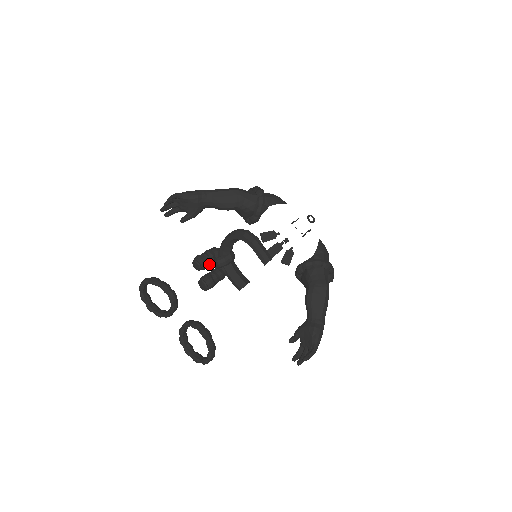
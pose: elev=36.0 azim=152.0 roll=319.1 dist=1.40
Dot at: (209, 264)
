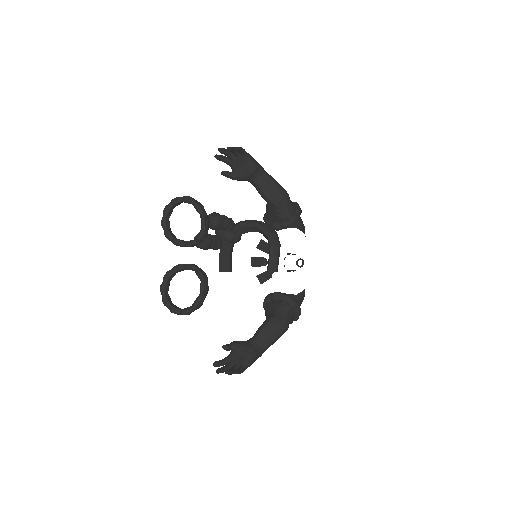
Dot at: (219, 228)
